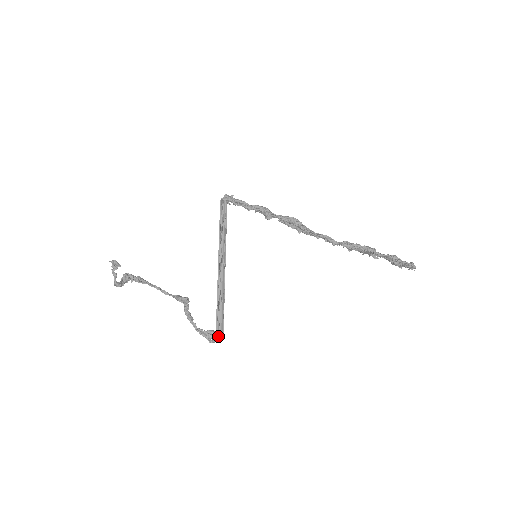
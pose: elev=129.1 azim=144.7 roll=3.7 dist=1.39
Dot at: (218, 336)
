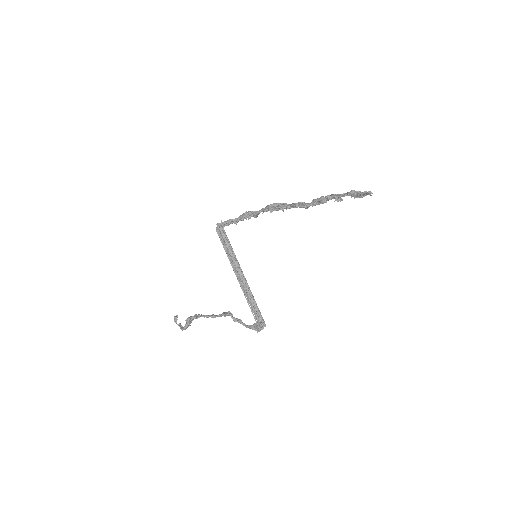
Dot at: (260, 326)
